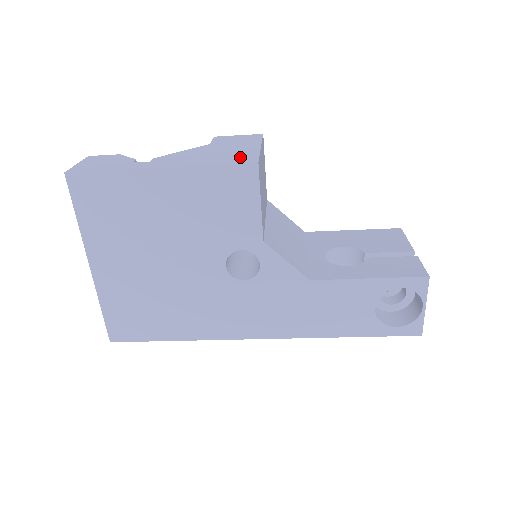
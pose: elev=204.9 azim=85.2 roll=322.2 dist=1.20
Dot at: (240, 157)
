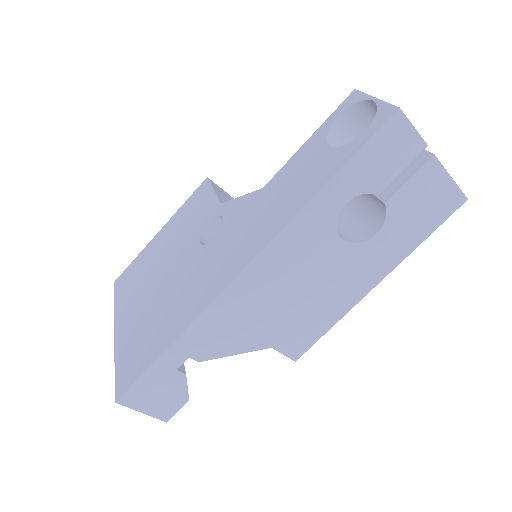
Dot at: occluded
